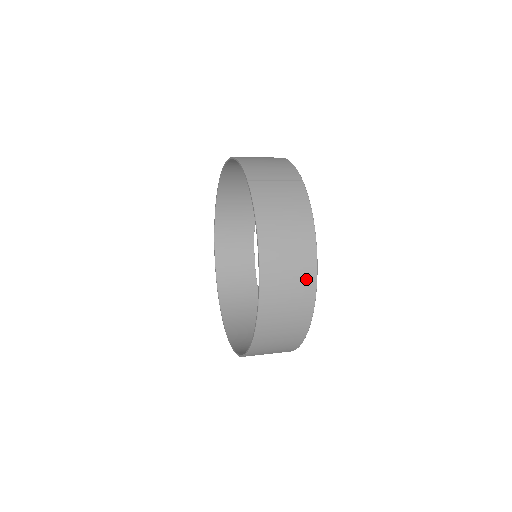
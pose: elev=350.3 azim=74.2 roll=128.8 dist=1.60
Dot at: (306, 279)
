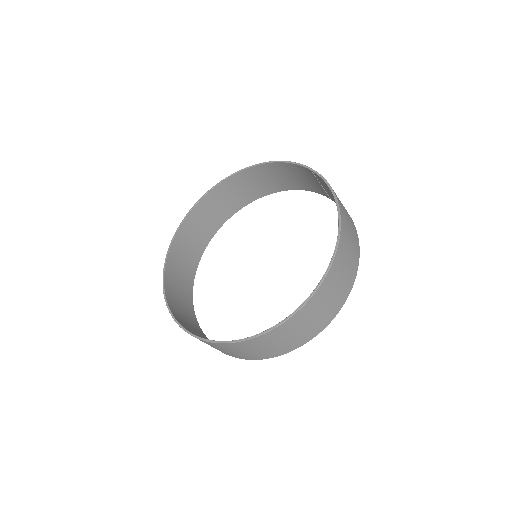
Dot at: (355, 259)
